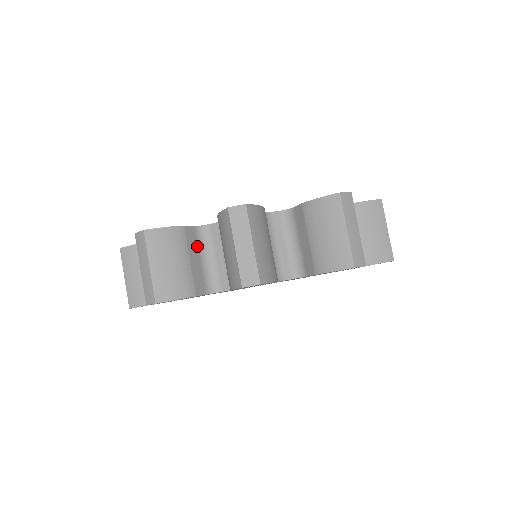
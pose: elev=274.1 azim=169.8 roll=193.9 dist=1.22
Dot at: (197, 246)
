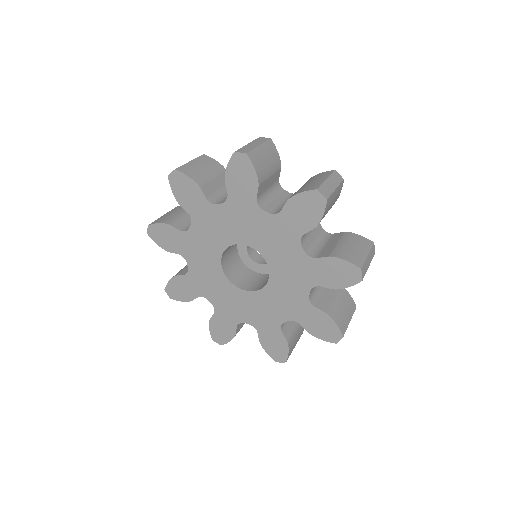
Dot at: (224, 185)
